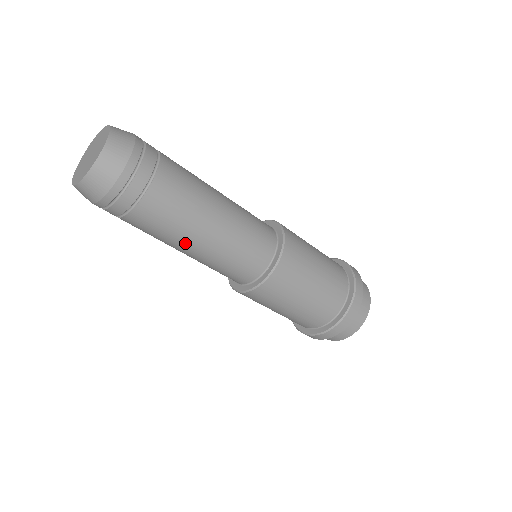
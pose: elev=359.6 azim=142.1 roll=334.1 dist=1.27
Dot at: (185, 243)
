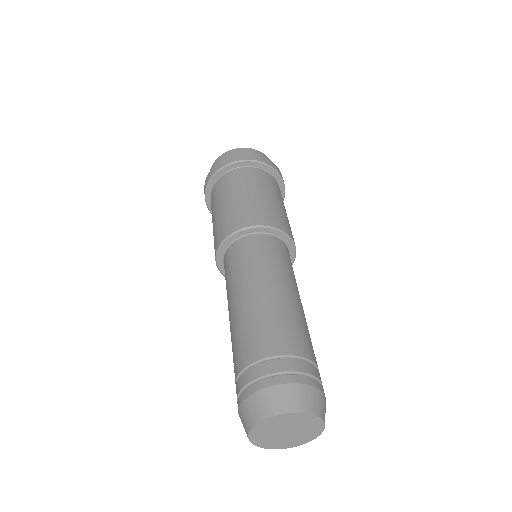
Dot at: occluded
